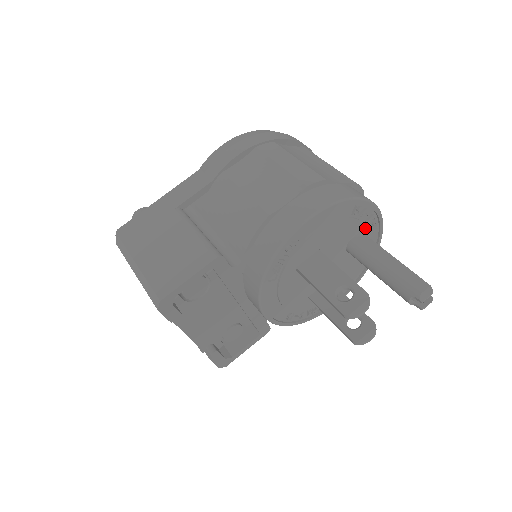
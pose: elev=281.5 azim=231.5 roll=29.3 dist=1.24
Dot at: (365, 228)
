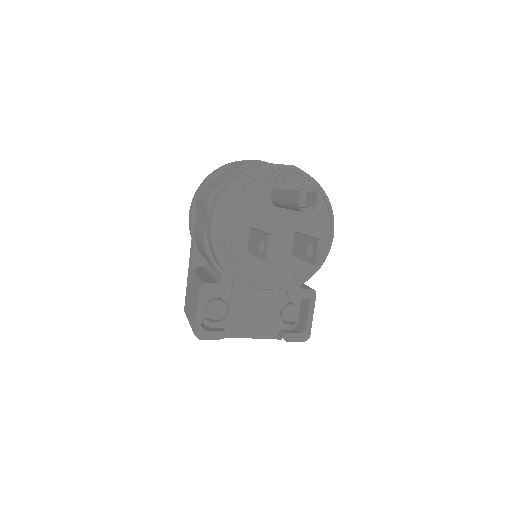
Dot at: (274, 183)
